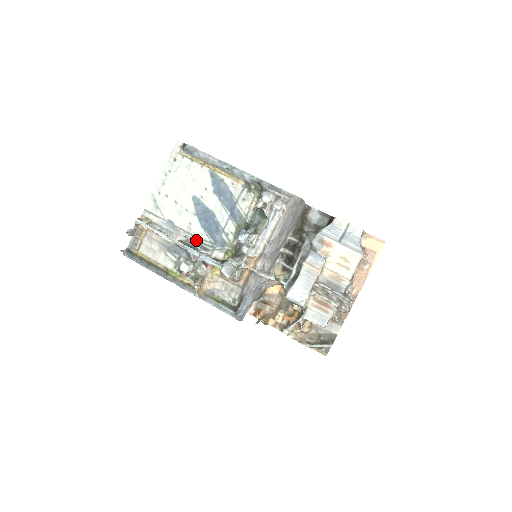
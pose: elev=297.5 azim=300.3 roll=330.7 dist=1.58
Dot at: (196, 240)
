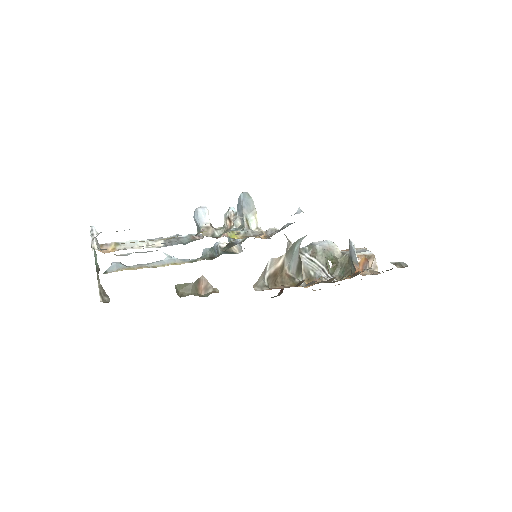
Dot at: occluded
